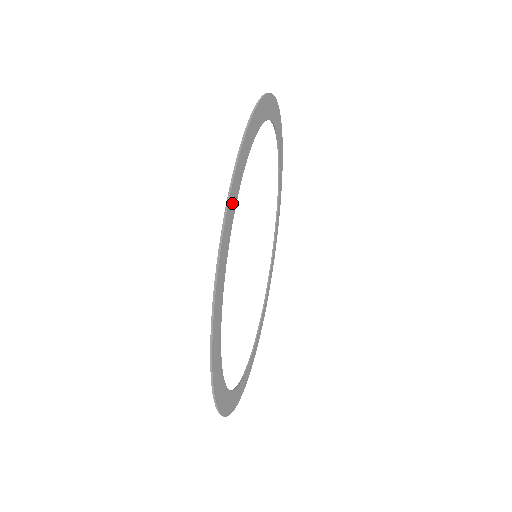
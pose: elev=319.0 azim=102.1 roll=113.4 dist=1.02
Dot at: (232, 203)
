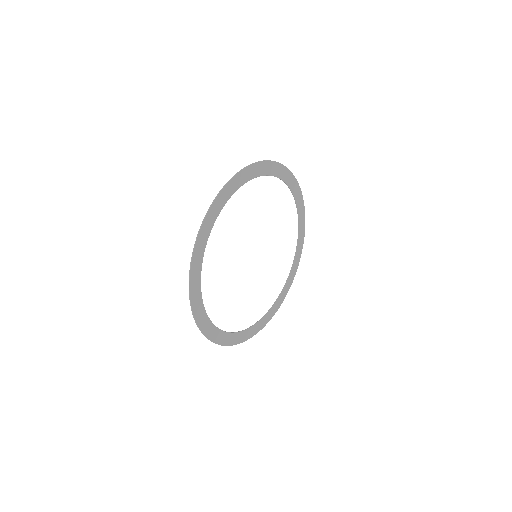
Dot at: (210, 219)
